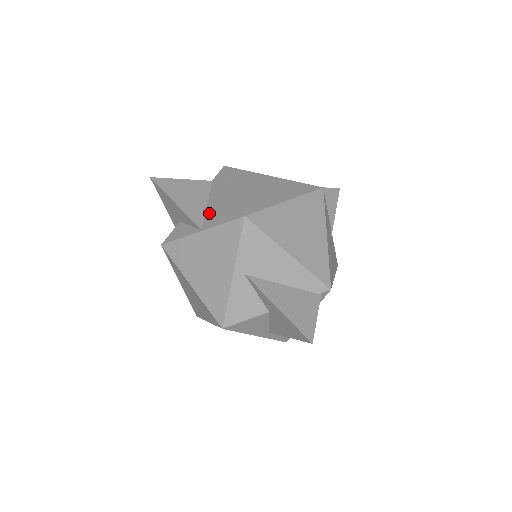
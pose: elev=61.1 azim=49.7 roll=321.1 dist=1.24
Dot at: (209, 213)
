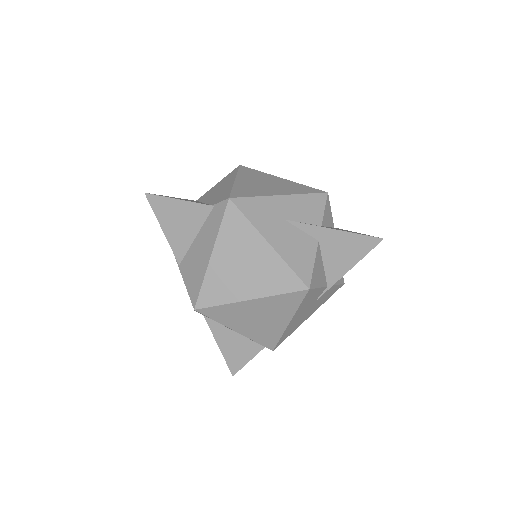
Dot at: (190, 254)
